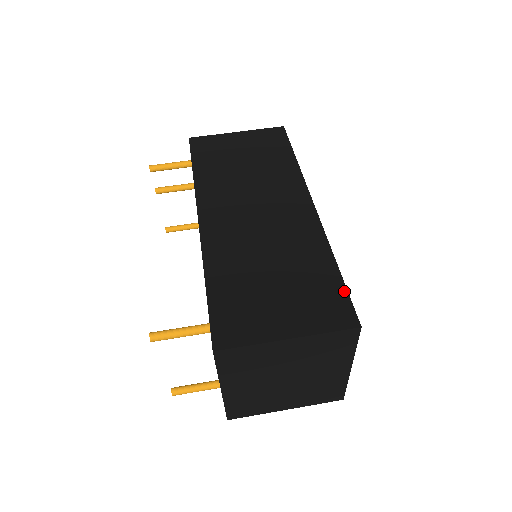
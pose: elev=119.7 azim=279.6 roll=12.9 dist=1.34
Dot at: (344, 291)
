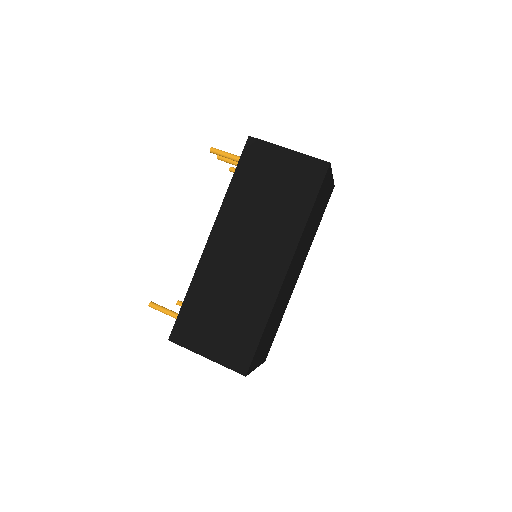
Dot at: (254, 349)
